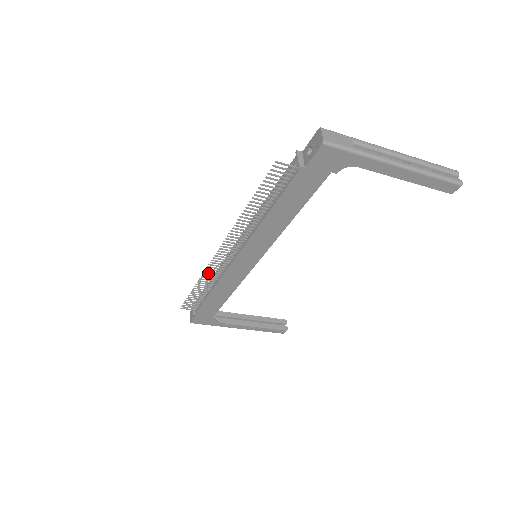
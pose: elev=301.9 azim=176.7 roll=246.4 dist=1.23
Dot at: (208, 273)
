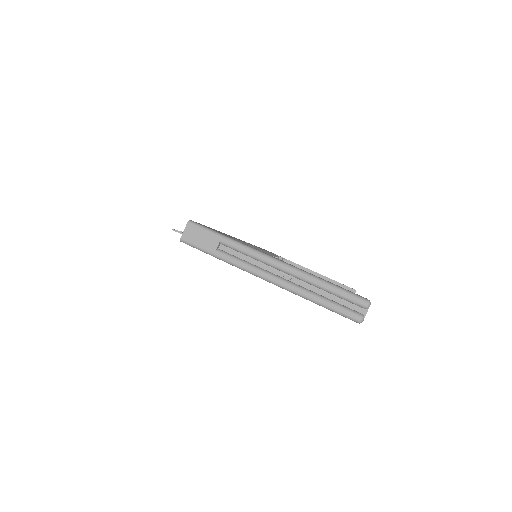
Dot at: occluded
